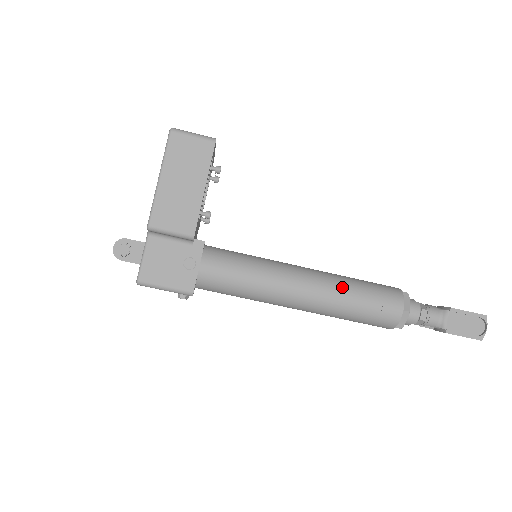
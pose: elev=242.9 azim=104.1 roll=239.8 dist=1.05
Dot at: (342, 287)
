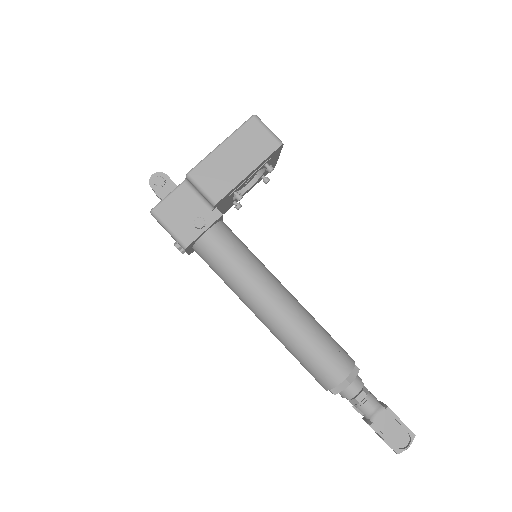
Dot at: (307, 325)
